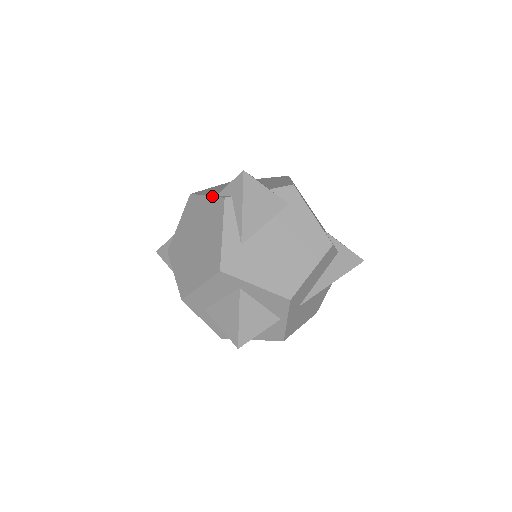
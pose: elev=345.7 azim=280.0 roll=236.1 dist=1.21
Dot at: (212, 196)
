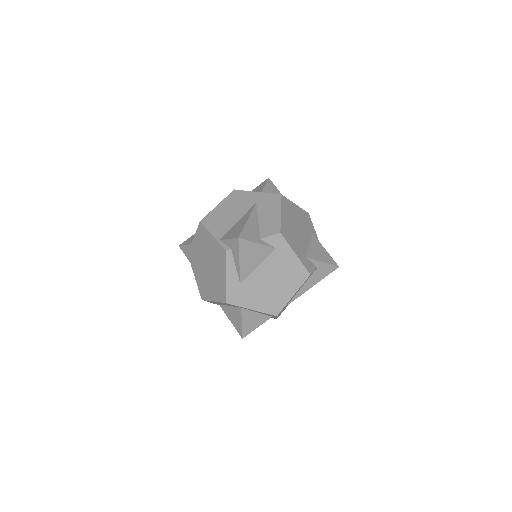
Dot at: (216, 240)
